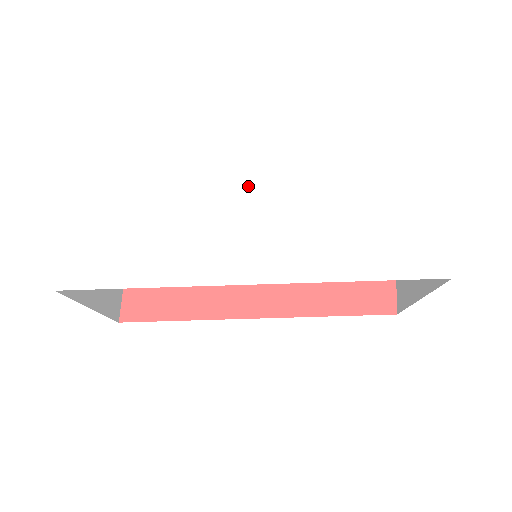
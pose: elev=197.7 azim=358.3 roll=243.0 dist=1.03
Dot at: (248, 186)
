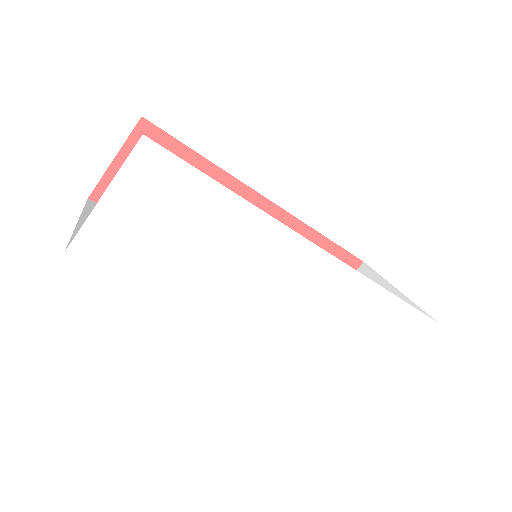
Dot at: (300, 252)
